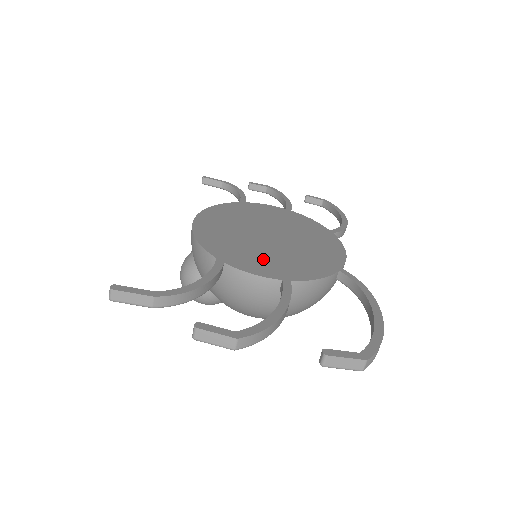
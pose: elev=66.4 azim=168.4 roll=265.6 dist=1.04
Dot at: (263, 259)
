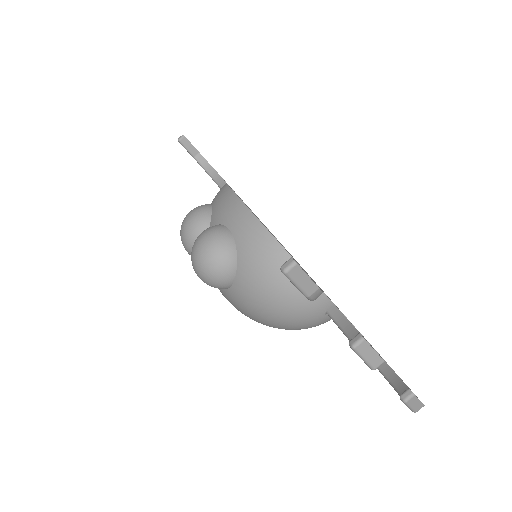
Dot at: occluded
